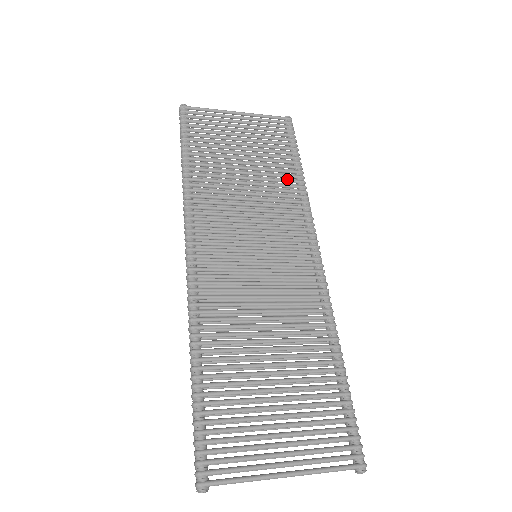
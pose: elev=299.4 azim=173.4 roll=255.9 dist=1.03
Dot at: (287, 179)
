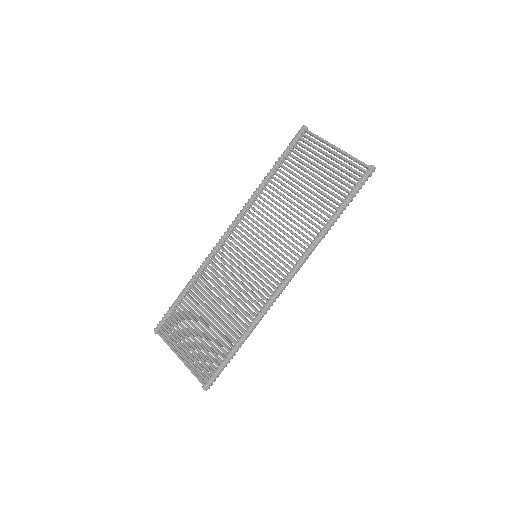
Dot at: (317, 219)
